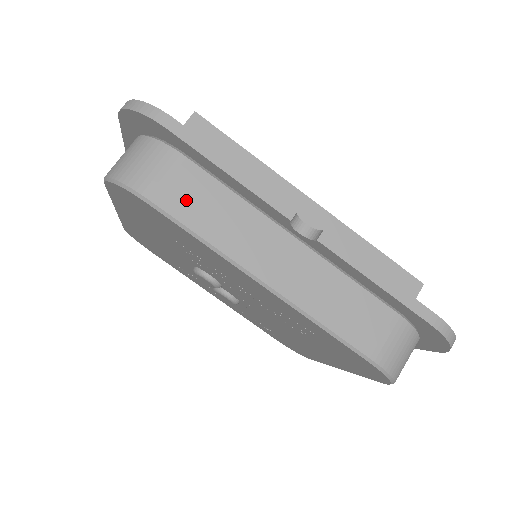
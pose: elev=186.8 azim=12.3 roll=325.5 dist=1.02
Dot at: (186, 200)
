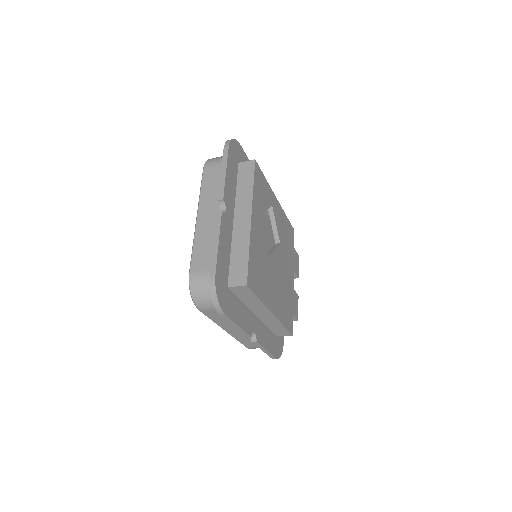
Dot at: (211, 176)
